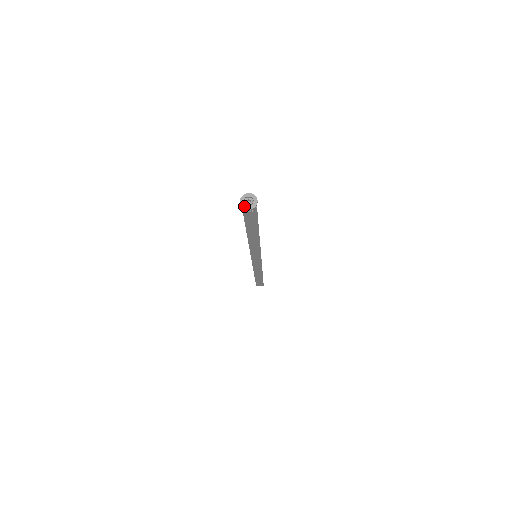
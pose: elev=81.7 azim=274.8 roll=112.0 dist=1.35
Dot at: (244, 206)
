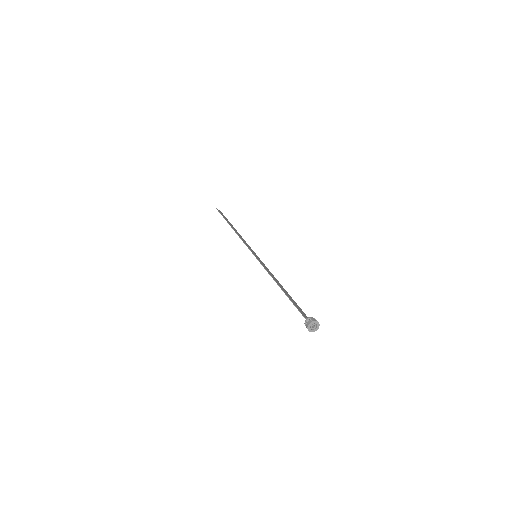
Dot at: (309, 328)
